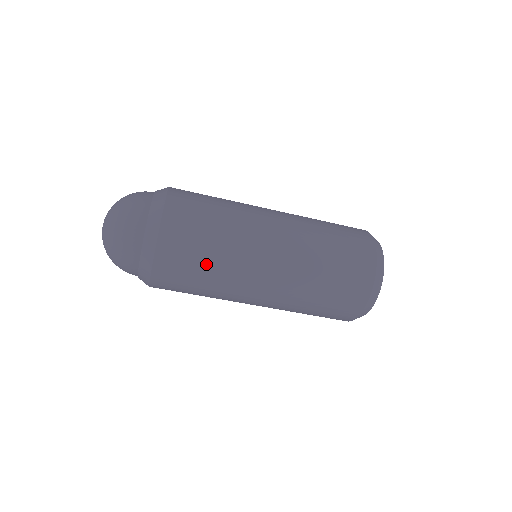
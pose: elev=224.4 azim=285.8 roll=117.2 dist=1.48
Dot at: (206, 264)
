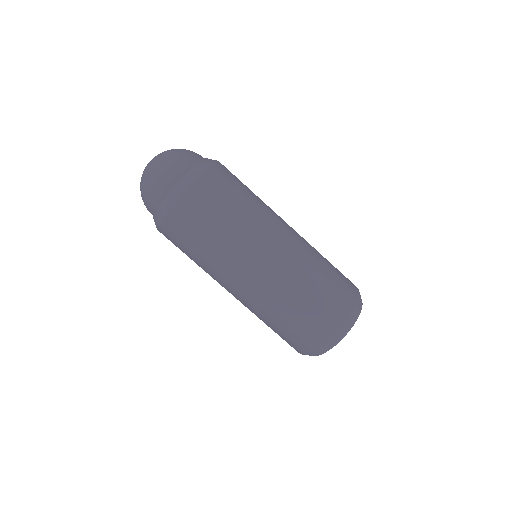
Dot at: (203, 244)
